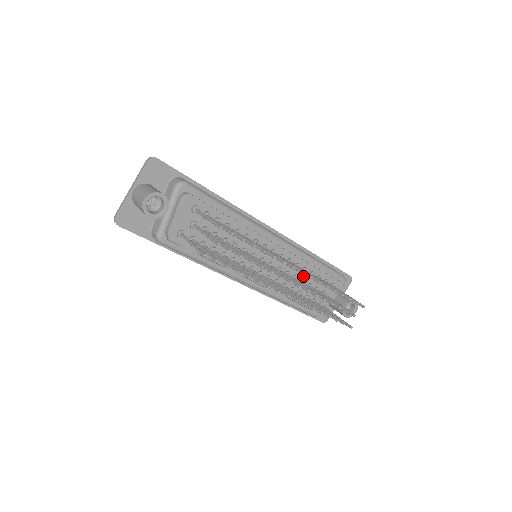
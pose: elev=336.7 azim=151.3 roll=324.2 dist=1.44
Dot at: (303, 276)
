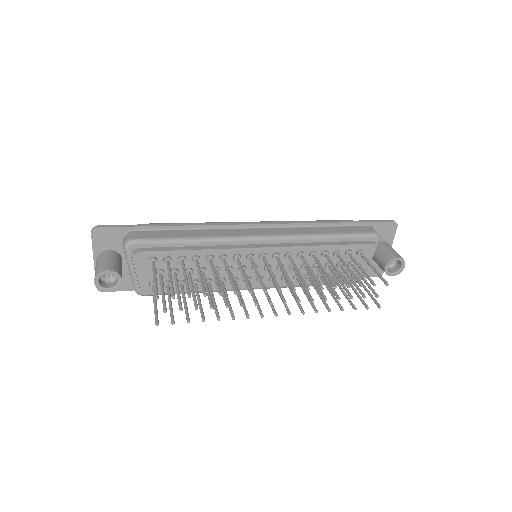
Dot at: occluded
